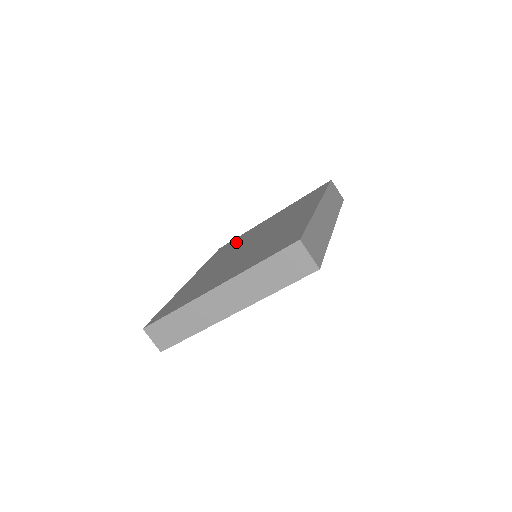
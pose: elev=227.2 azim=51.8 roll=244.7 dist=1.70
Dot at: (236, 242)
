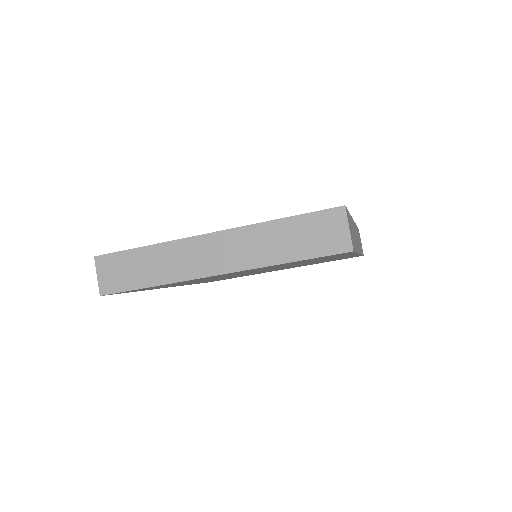
Dot at: occluded
